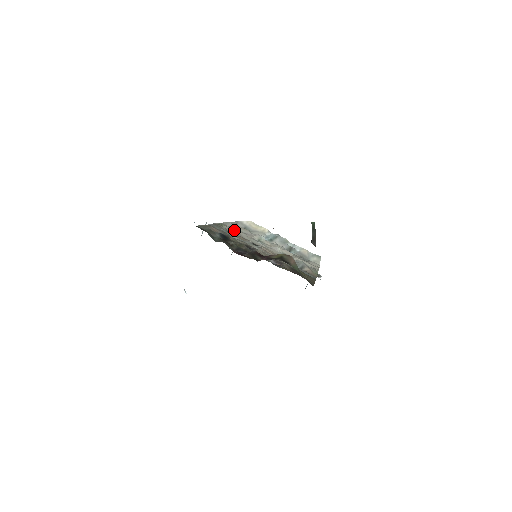
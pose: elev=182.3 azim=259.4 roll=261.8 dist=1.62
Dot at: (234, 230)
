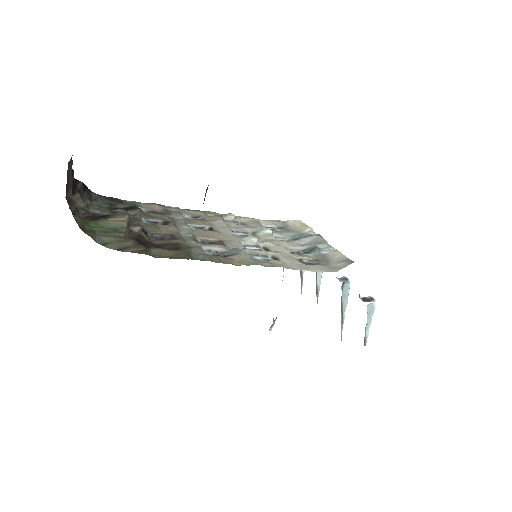
Dot at: (214, 217)
